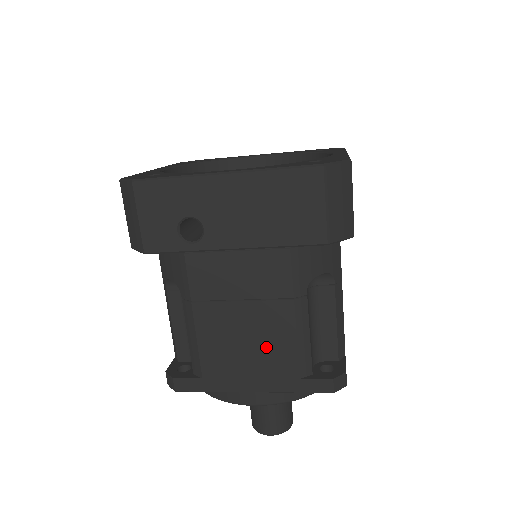
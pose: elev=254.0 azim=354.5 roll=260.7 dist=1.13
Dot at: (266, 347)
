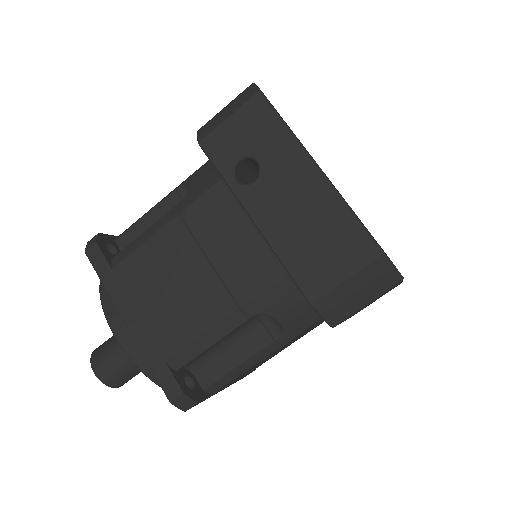
Dot at: (177, 310)
